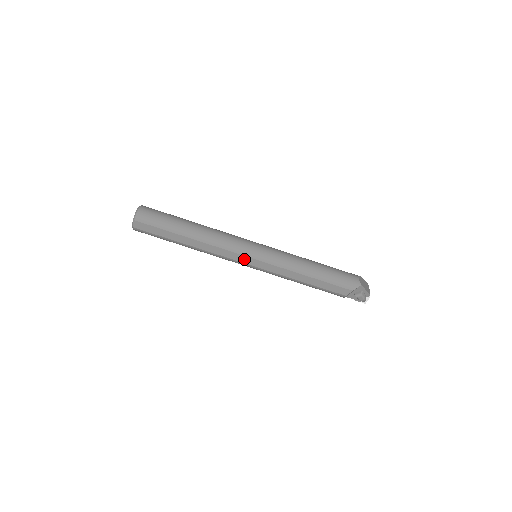
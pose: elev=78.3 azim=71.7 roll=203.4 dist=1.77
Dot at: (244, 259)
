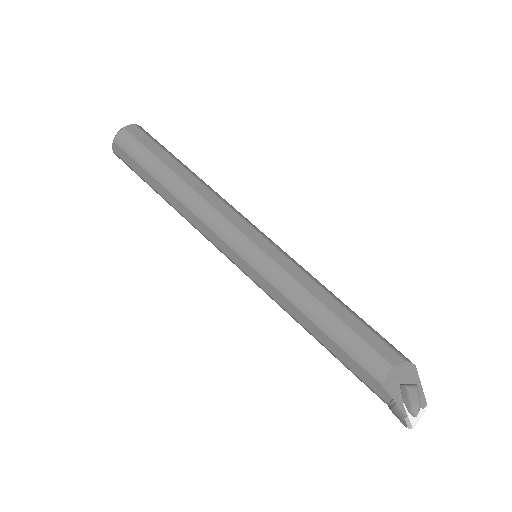
Dot at: (249, 231)
